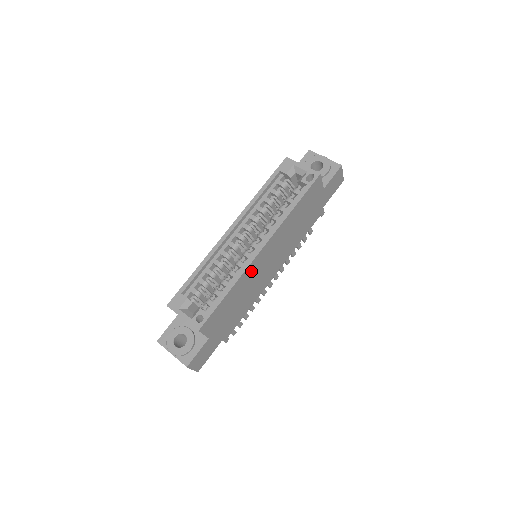
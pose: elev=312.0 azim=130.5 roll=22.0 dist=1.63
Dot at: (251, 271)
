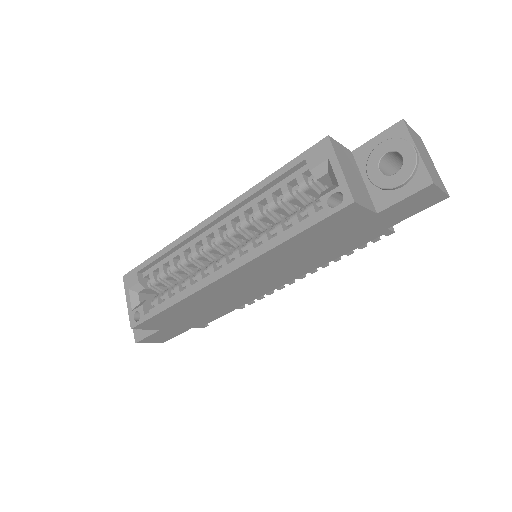
Dot at: (211, 291)
